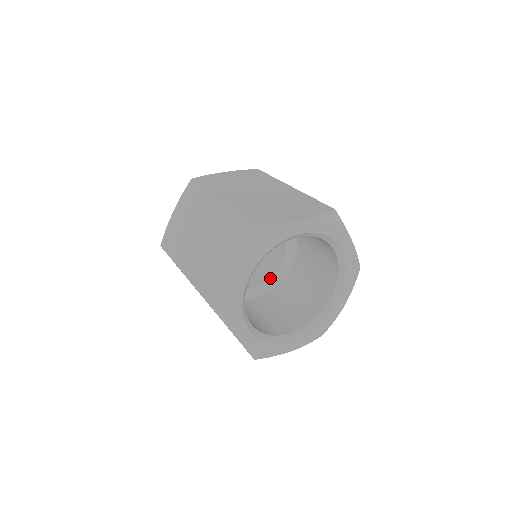
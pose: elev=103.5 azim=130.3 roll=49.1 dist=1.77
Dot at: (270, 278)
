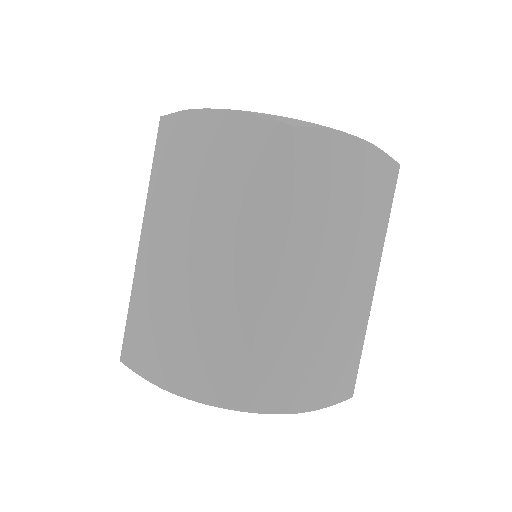
Dot at: occluded
